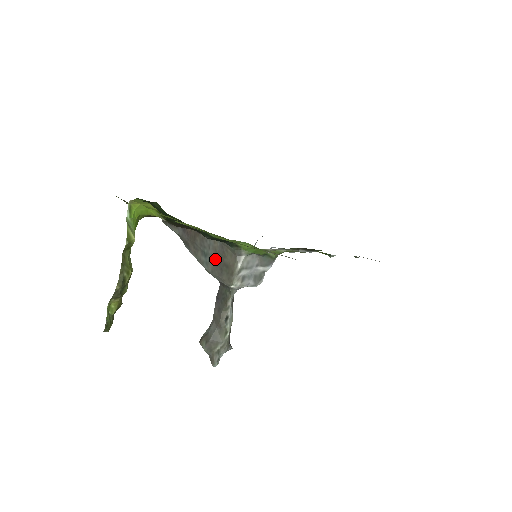
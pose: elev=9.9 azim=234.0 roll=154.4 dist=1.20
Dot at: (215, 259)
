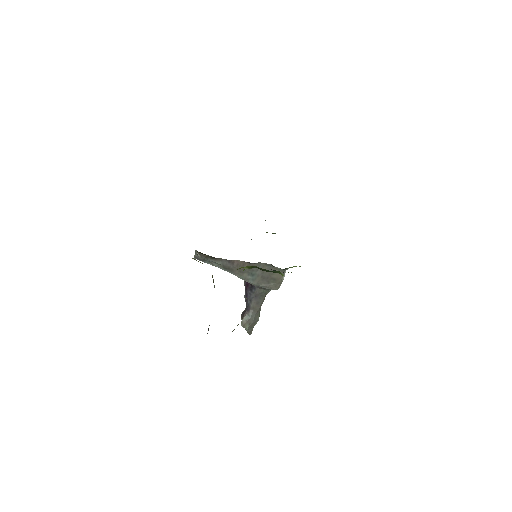
Dot at: (262, 276)
